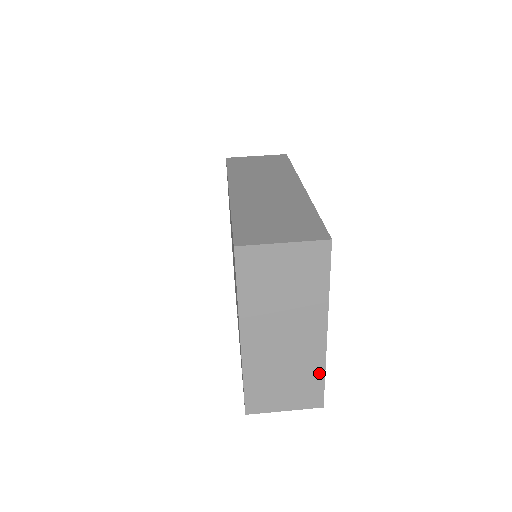
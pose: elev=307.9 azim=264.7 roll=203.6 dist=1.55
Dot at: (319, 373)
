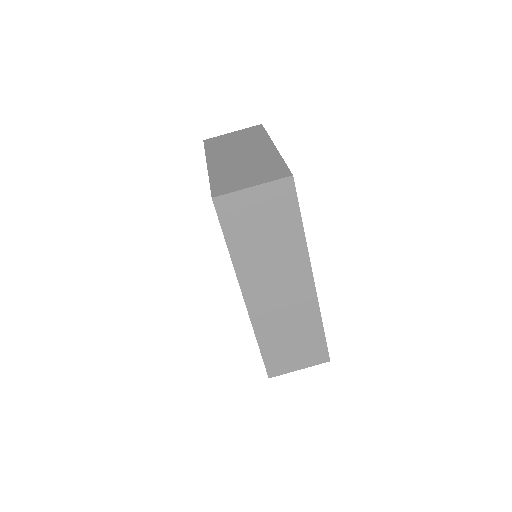
Dot at: occluded
